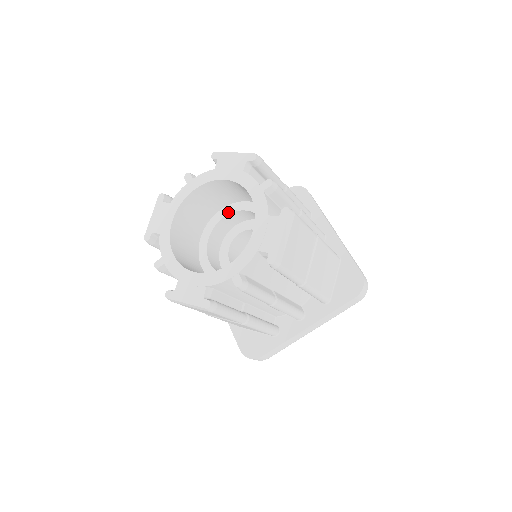
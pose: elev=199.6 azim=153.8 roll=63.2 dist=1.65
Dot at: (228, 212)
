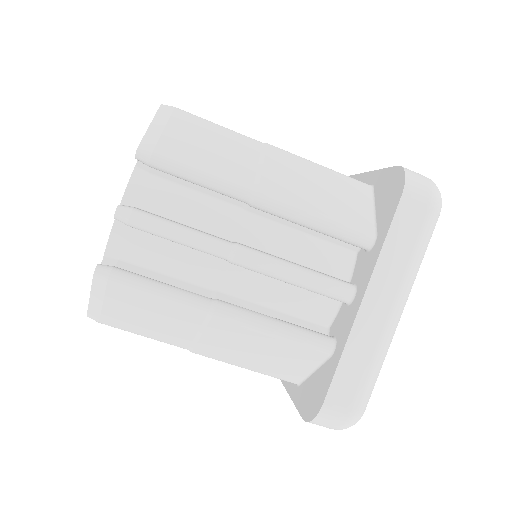
Dot at: occluded
